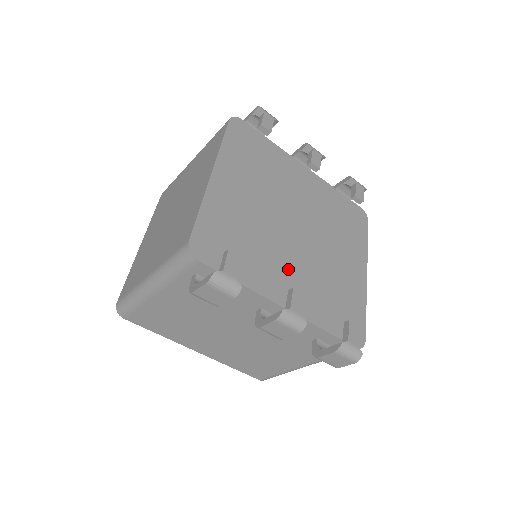
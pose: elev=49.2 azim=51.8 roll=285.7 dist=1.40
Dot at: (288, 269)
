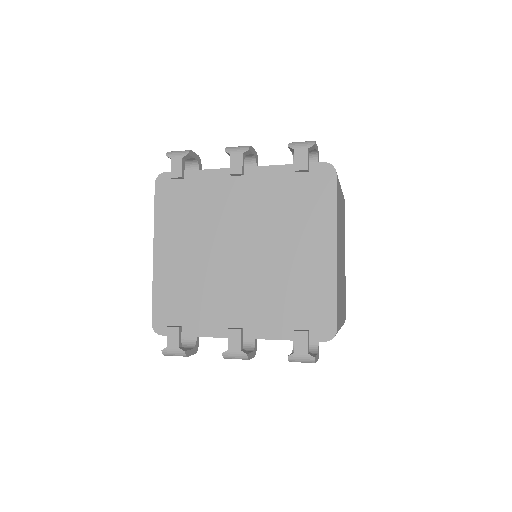
Dot at: (237, 300)
